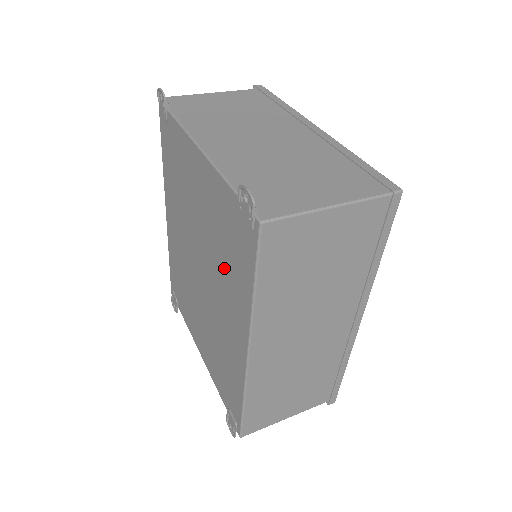
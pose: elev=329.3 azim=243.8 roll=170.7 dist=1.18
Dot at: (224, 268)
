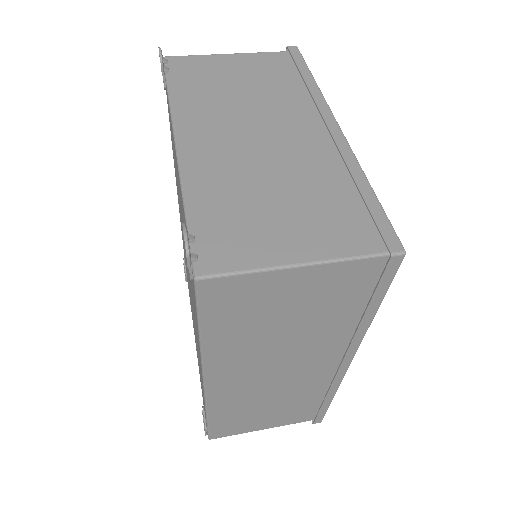
Dot at: occluded
